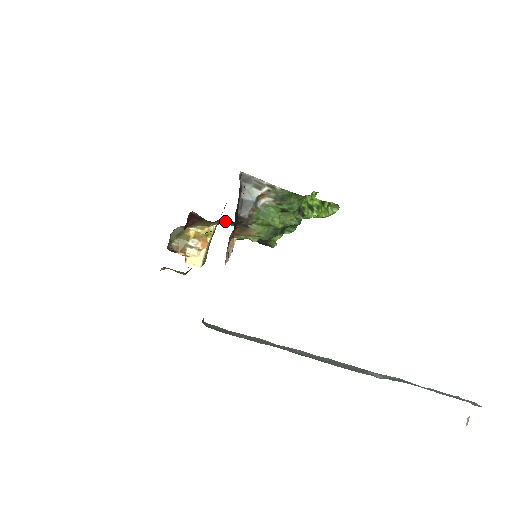
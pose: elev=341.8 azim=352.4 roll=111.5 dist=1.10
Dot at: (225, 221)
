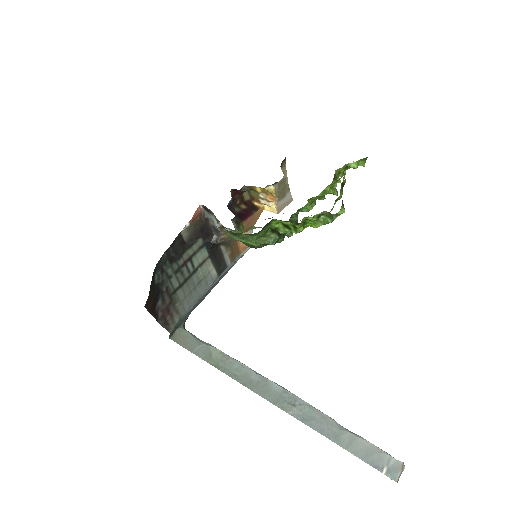
Dot at: occluded
